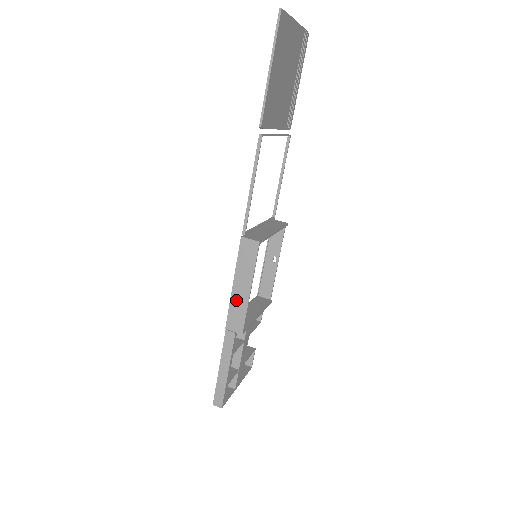
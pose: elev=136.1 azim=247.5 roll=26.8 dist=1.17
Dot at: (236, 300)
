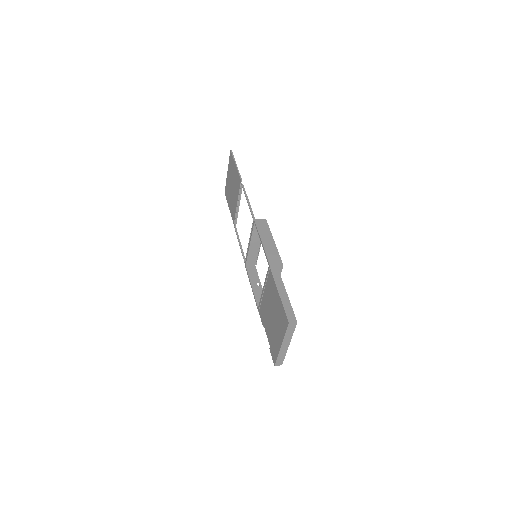
Dot at: (268, 248)
